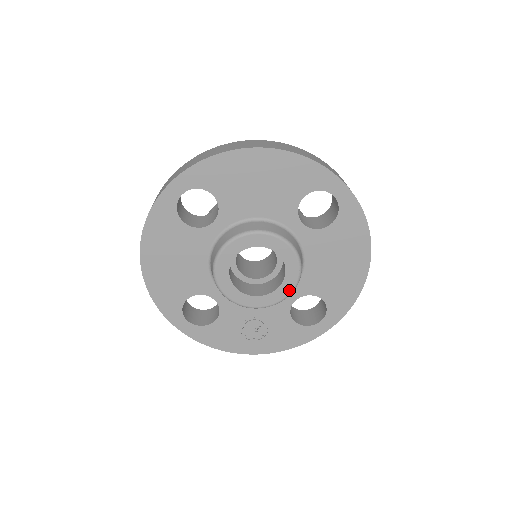
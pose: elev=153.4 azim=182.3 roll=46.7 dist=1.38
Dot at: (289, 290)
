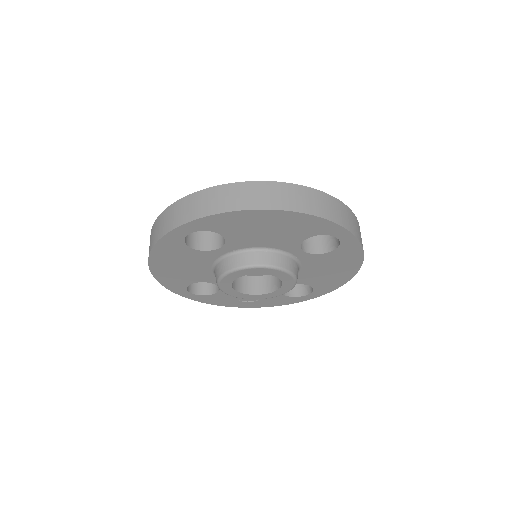
Dot at: (283, 293)
